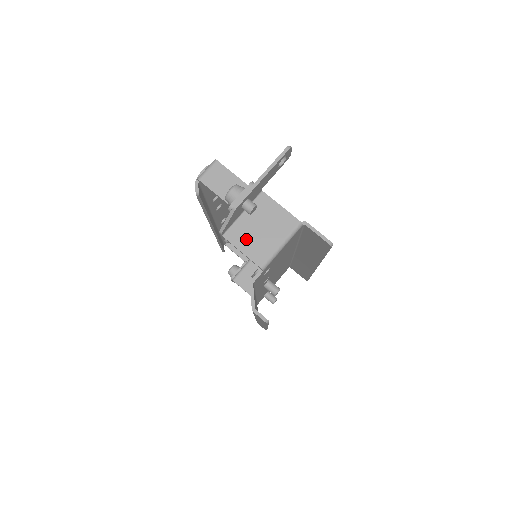
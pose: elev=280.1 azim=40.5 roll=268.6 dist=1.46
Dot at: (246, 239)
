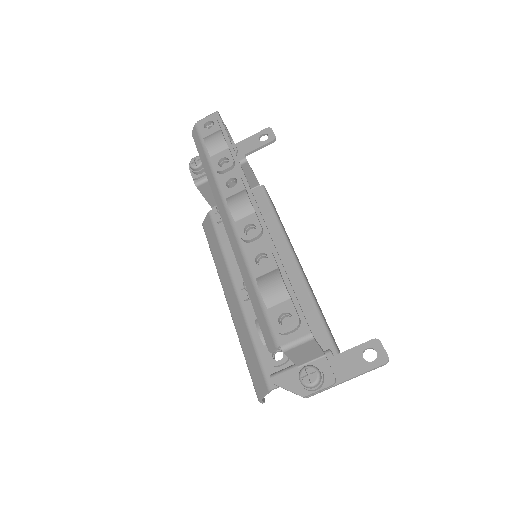
Dot at: occluded
